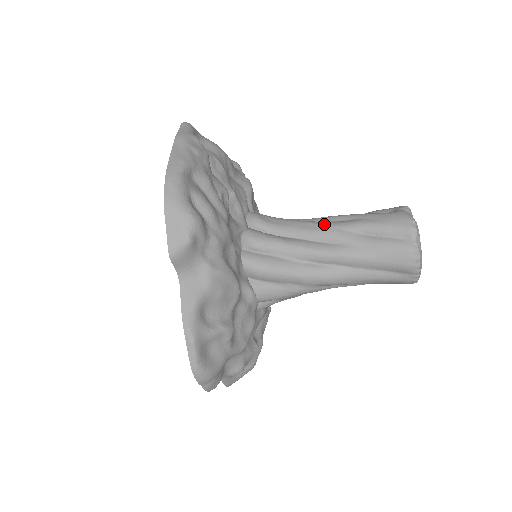
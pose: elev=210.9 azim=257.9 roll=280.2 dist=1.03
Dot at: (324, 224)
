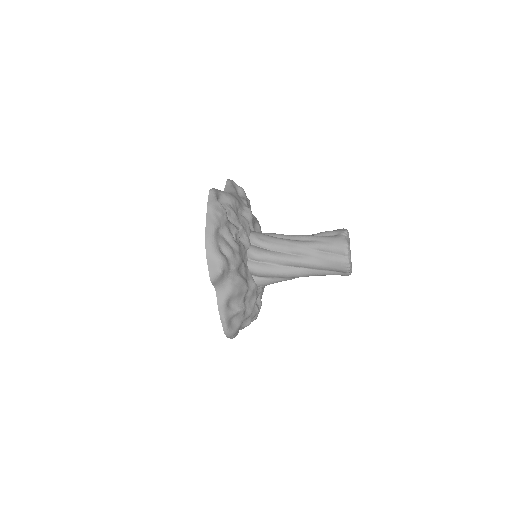
Dot at: (296, 243)
